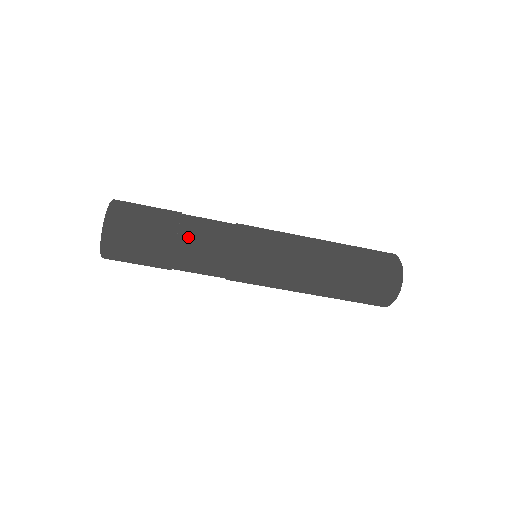
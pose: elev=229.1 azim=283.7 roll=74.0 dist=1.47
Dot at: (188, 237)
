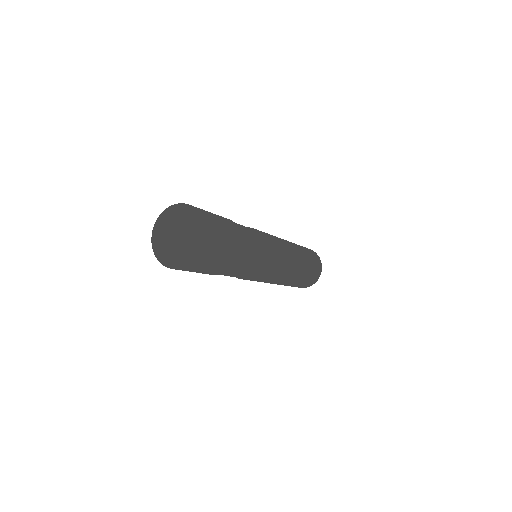
Dot at: (242, 264)
